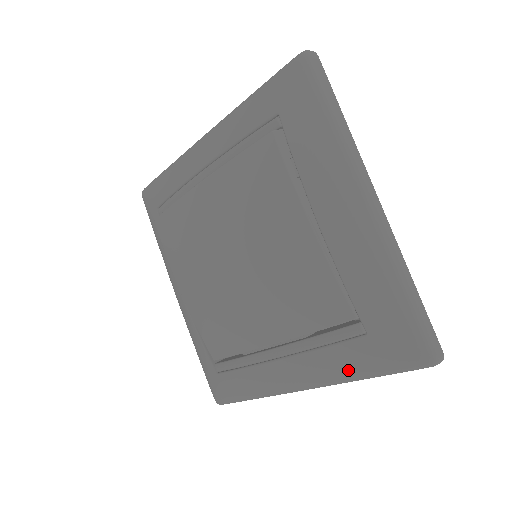
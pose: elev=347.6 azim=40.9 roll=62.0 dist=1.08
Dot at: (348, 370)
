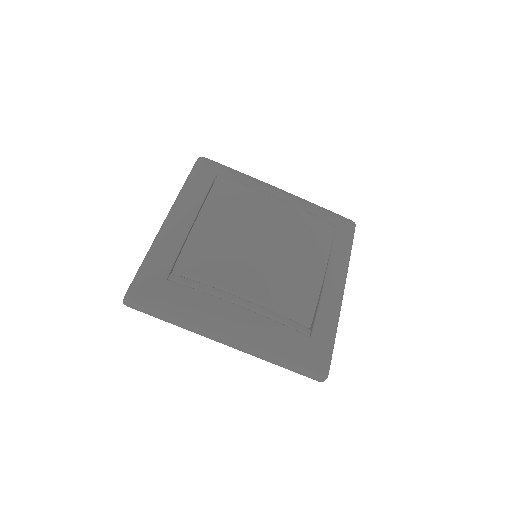
Dot at: (281, 347)
